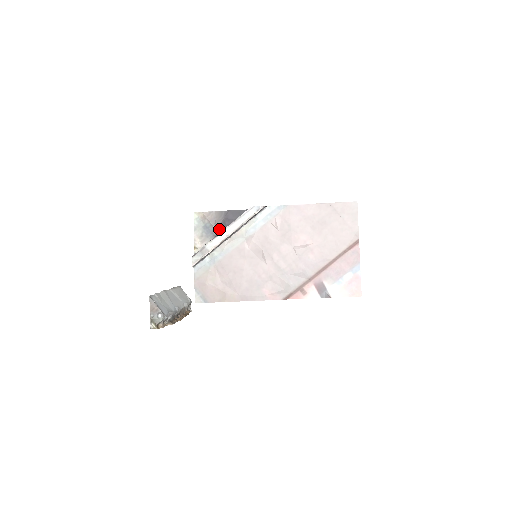
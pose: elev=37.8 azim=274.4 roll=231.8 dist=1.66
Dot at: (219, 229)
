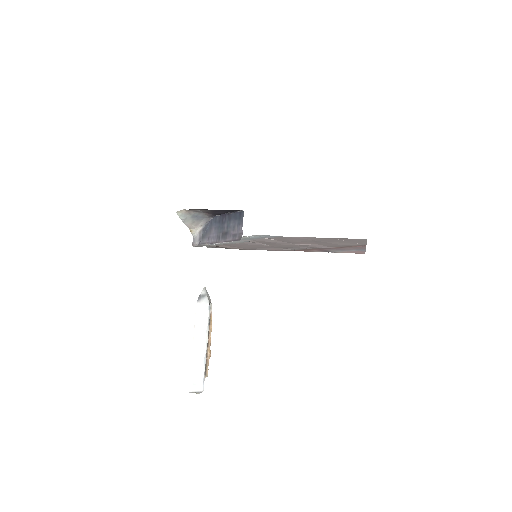
Dot at: (209, 214)
